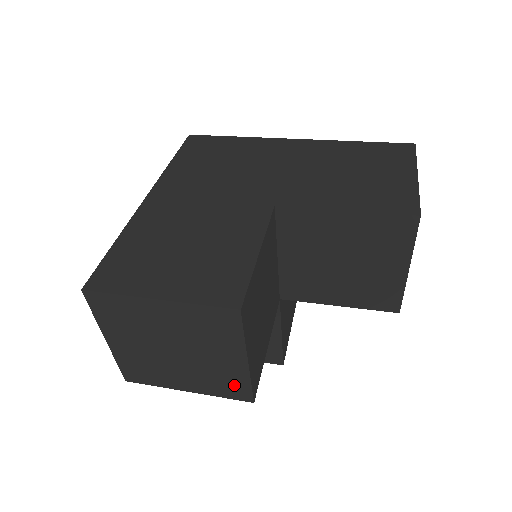
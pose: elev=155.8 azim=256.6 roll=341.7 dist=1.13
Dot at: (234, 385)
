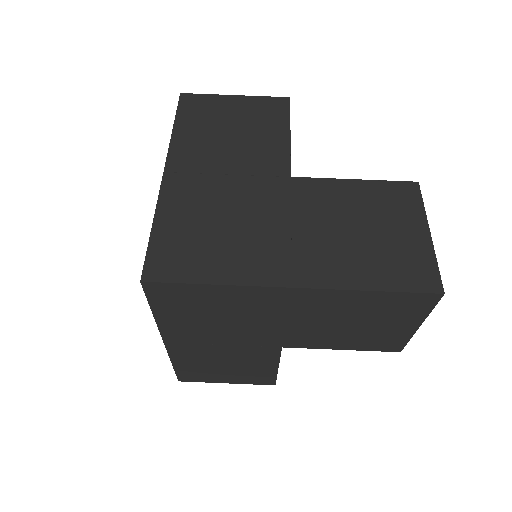
Dot at: occluded
